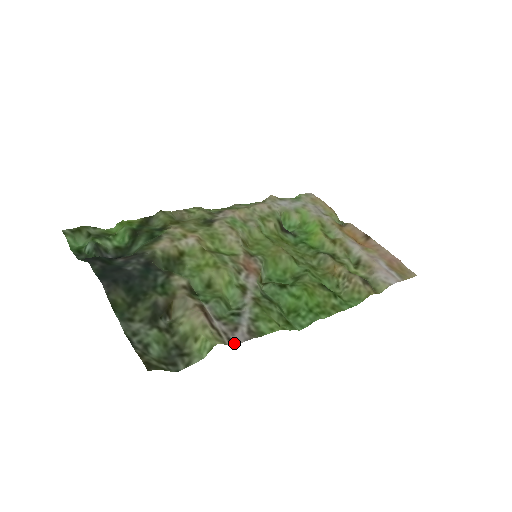
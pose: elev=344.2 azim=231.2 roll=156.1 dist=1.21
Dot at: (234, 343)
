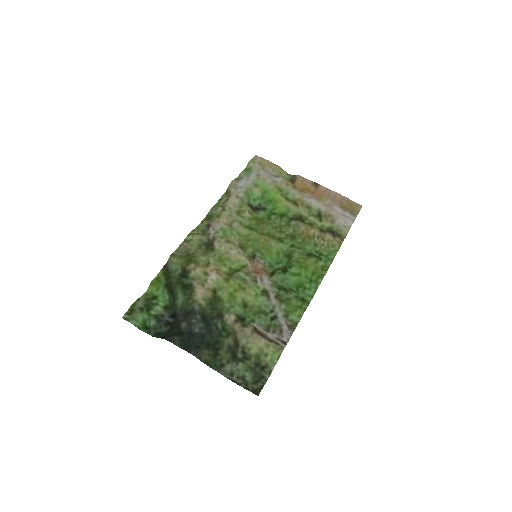
Dot at: occluded
